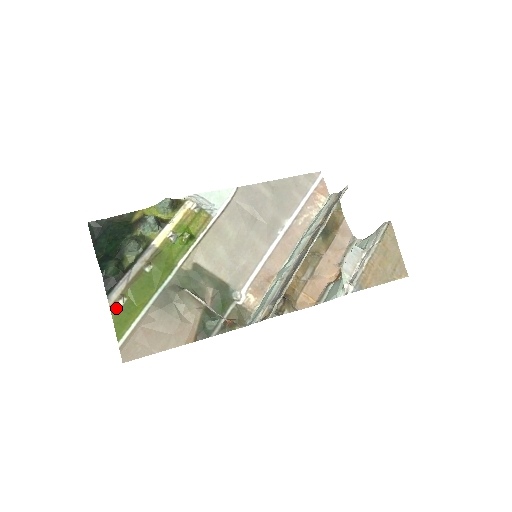
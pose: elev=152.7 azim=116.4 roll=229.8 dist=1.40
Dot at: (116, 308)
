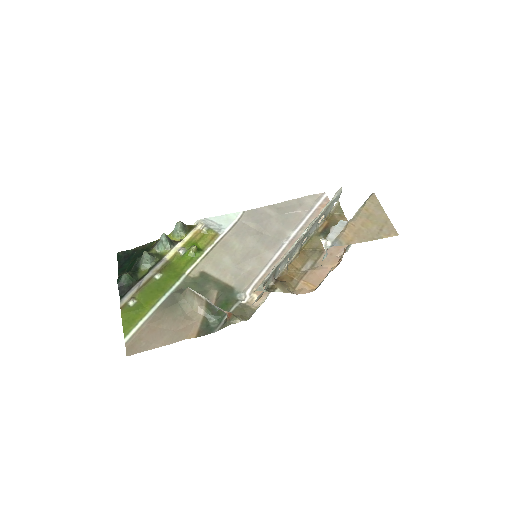
Dot at: (126, 308)
